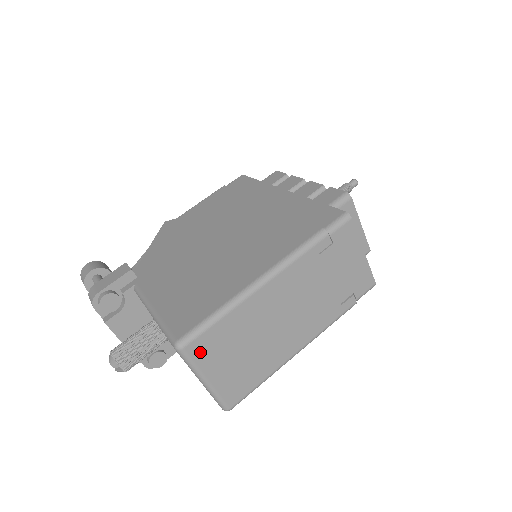
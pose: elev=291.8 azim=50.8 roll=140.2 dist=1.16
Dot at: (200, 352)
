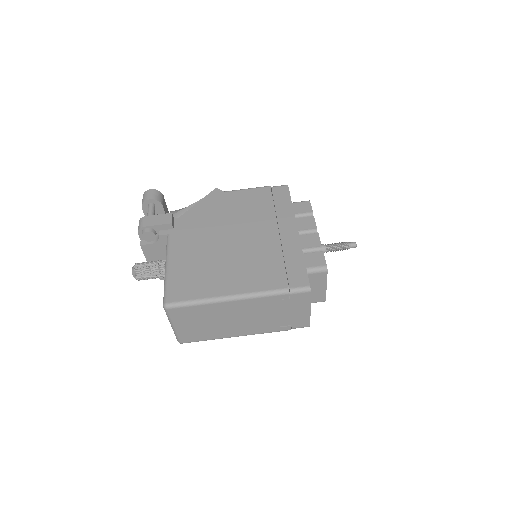
Dot at: (176, 314)
